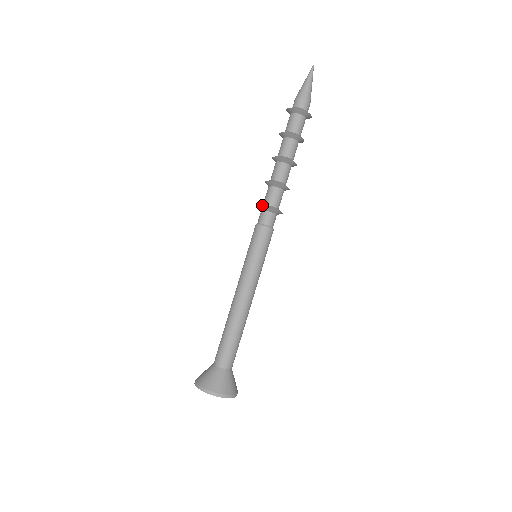
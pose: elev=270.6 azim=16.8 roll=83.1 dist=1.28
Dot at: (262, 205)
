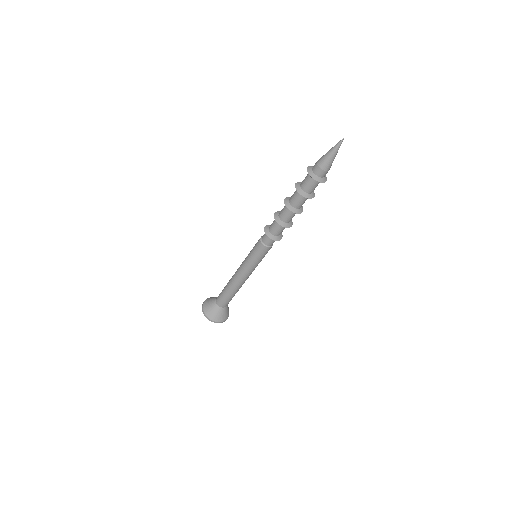
Dot at: (275, 239)
